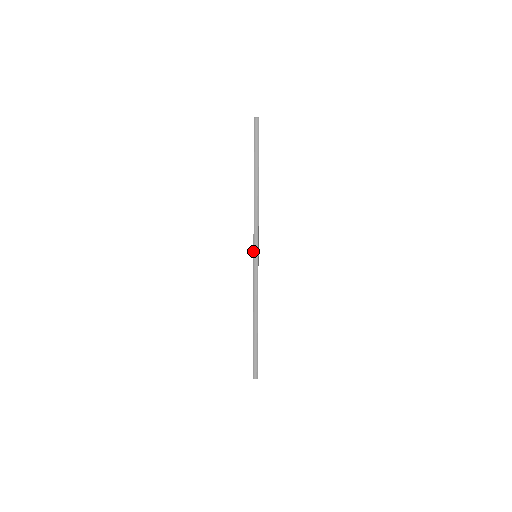
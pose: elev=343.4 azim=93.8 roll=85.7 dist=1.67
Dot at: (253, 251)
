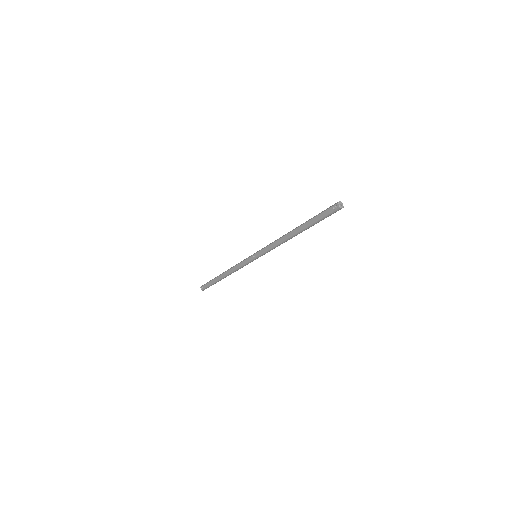
Dot at: (257, 257)
